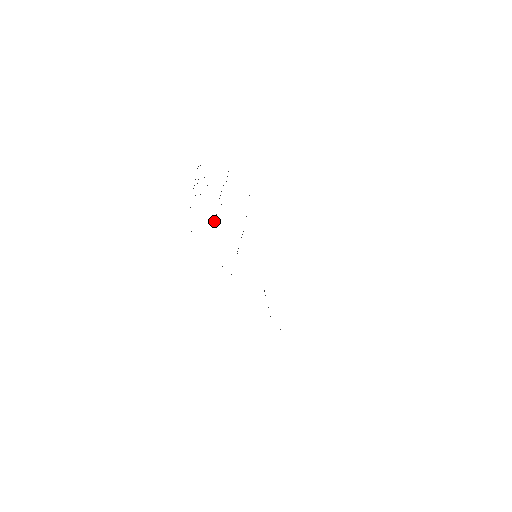
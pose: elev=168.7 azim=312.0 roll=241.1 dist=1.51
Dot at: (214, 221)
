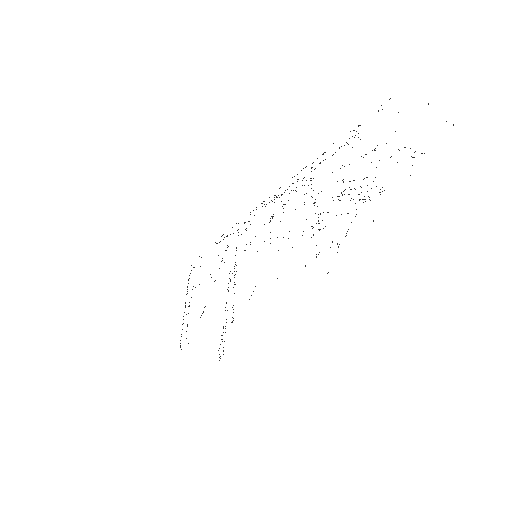
Dot at: occluded
